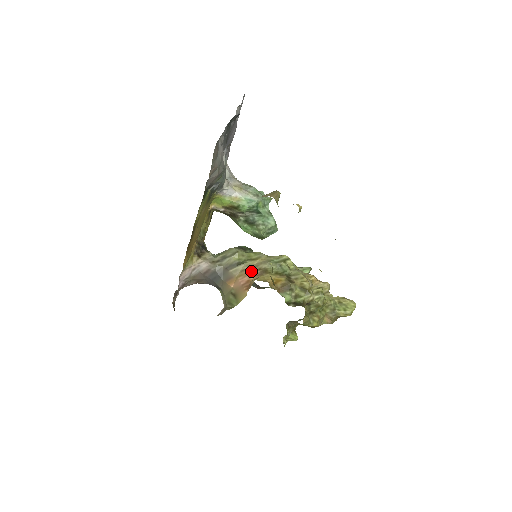
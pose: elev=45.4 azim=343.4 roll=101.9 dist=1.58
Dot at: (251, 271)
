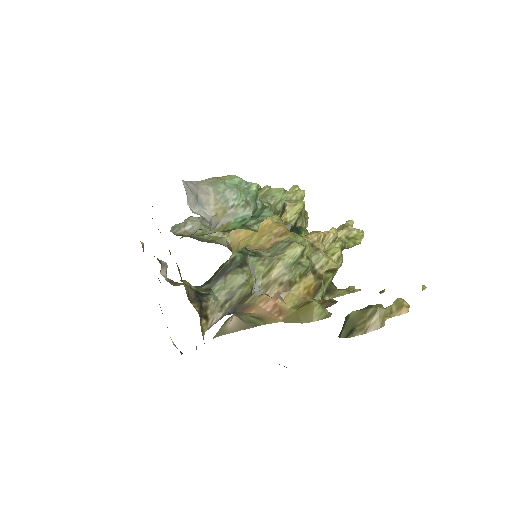
Dot at: (272, 291)
